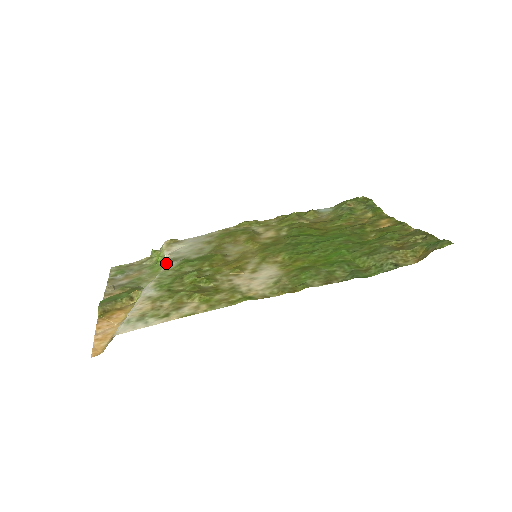
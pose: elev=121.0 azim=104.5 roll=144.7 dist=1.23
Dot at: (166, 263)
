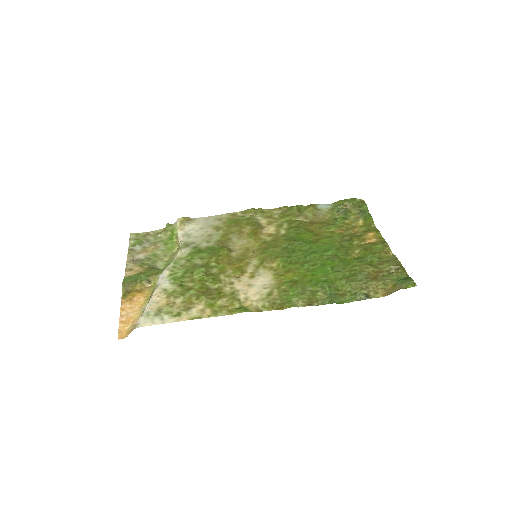
Dot at: (179, 245)
